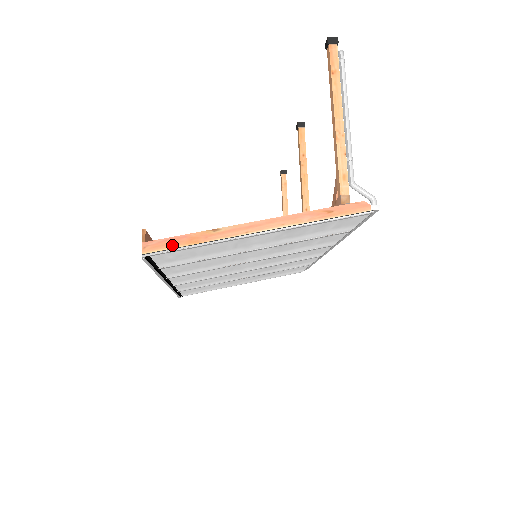
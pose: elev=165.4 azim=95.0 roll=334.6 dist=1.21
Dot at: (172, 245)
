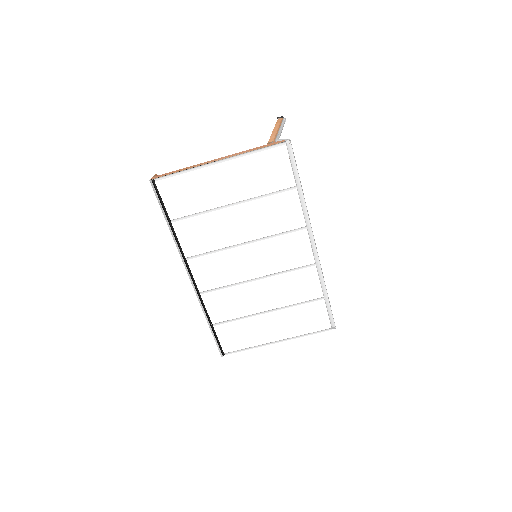
Dot at: (167, 174)
